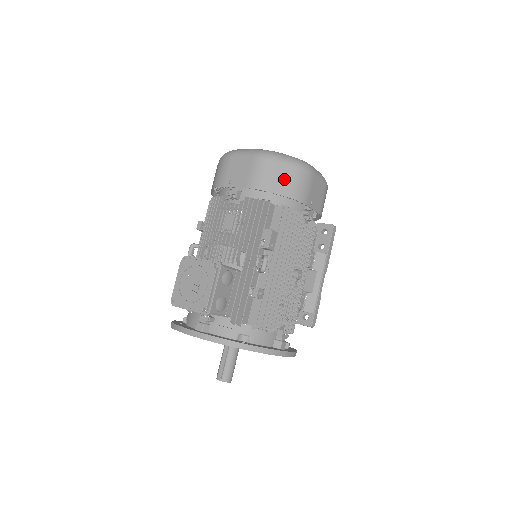
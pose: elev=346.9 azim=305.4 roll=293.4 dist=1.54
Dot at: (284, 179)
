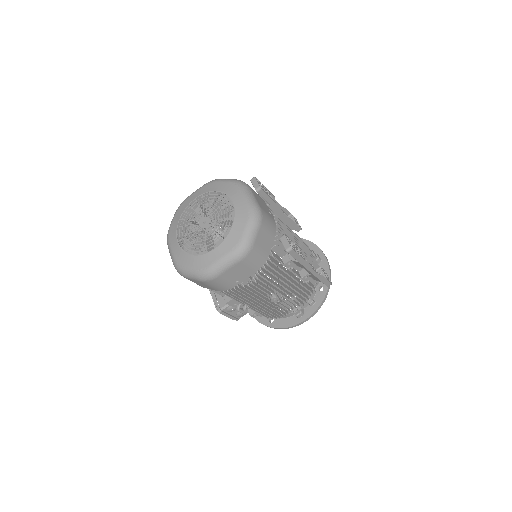
Dot at: (202, 285)
